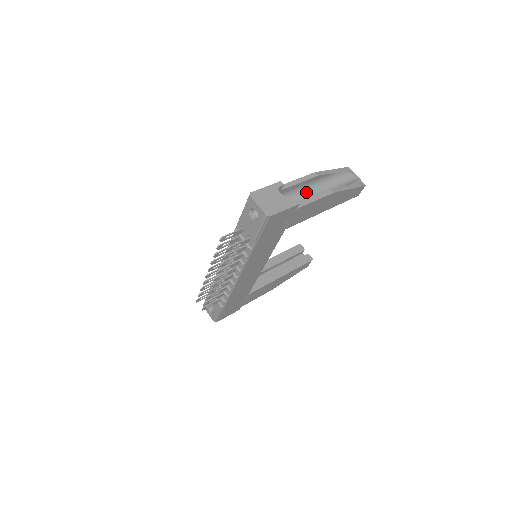
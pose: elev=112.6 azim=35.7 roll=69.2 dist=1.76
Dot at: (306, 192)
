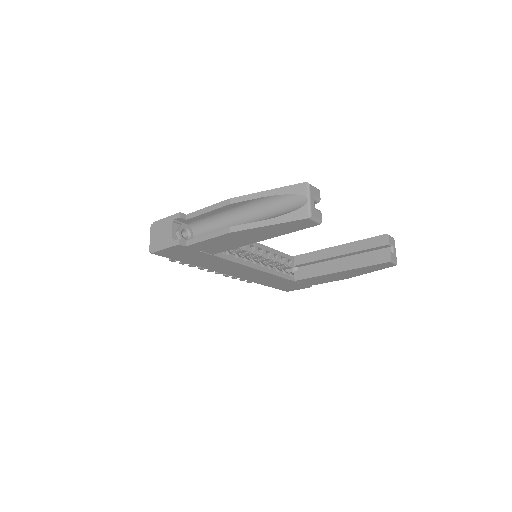
Dot at: (229, 218)
